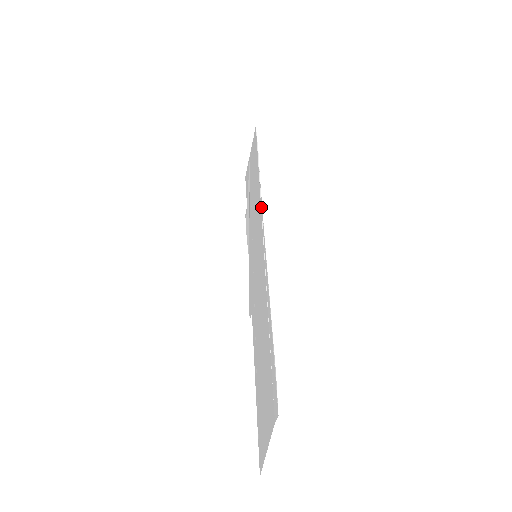
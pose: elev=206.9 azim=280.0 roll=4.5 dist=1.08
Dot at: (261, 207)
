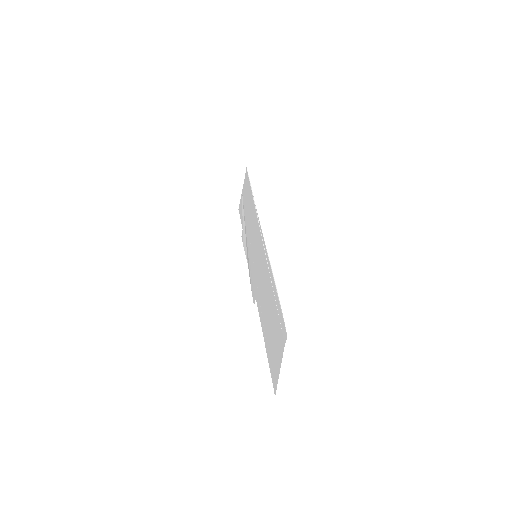
Dot at: (258, 219)
